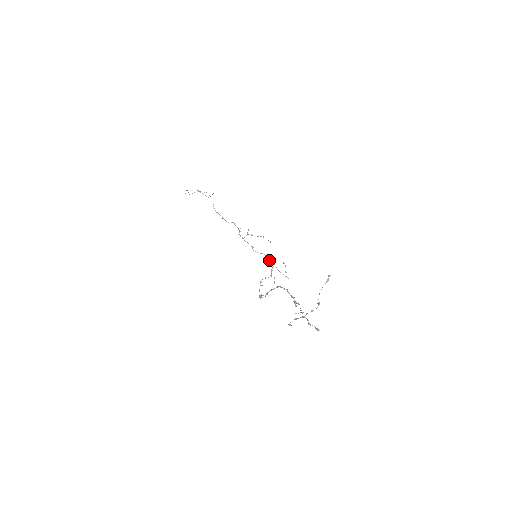
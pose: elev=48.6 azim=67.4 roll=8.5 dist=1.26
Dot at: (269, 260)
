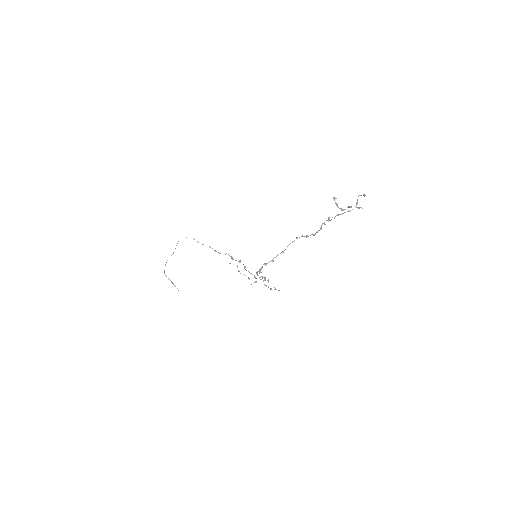
Dot at: (261, 276)
